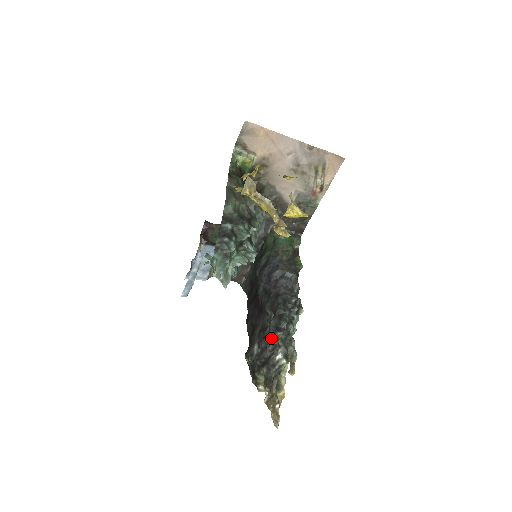
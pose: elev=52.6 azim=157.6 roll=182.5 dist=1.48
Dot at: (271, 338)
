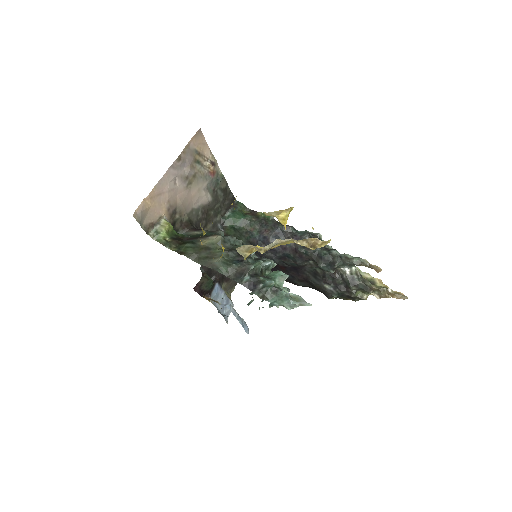
Dot at: occluded
